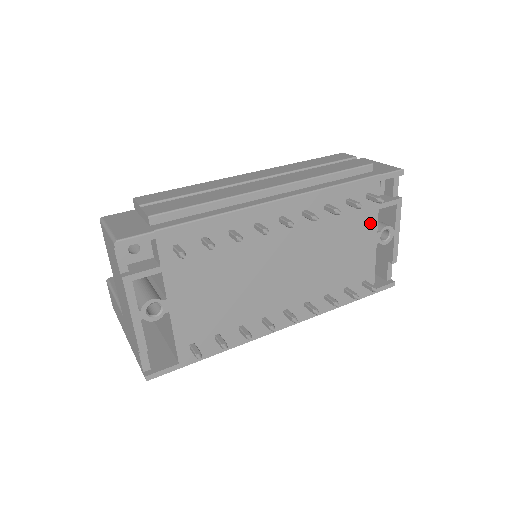
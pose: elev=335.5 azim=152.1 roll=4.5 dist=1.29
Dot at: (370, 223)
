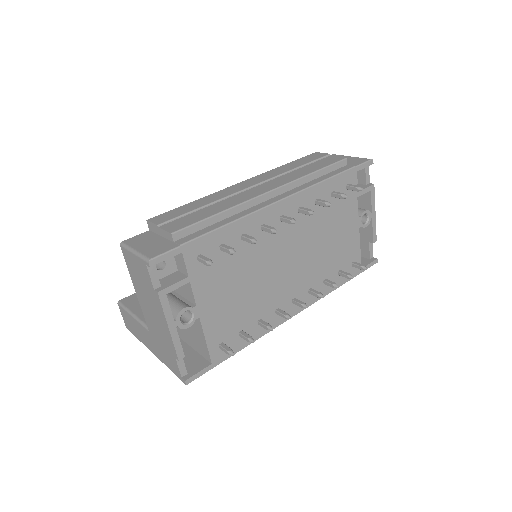
Dot at: (352, 210)
